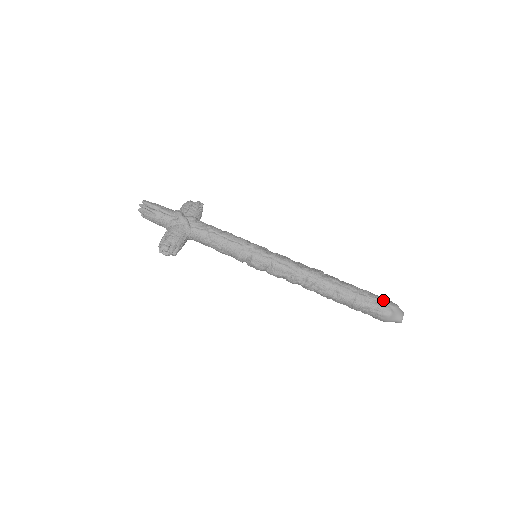
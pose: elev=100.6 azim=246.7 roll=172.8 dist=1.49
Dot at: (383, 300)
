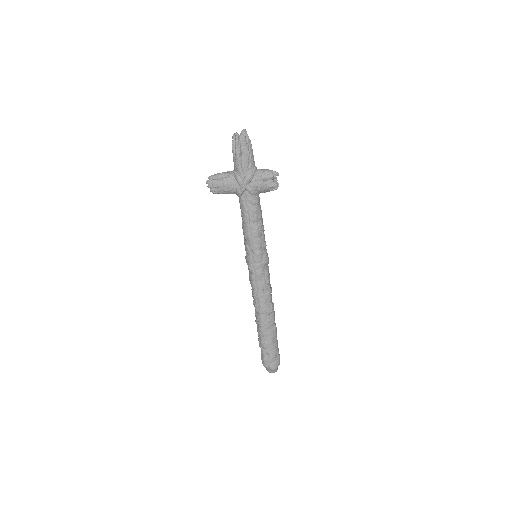
Dot at: (272, 360)
